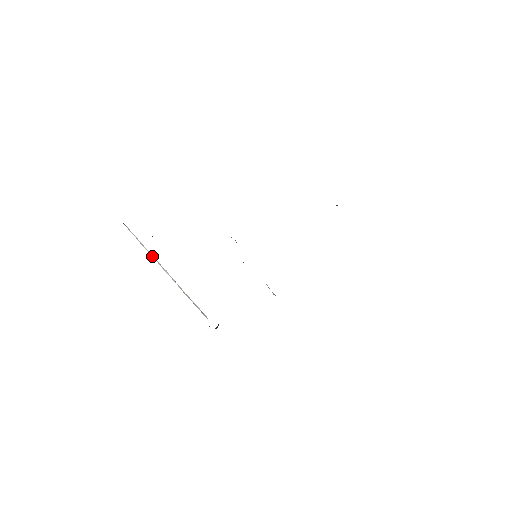
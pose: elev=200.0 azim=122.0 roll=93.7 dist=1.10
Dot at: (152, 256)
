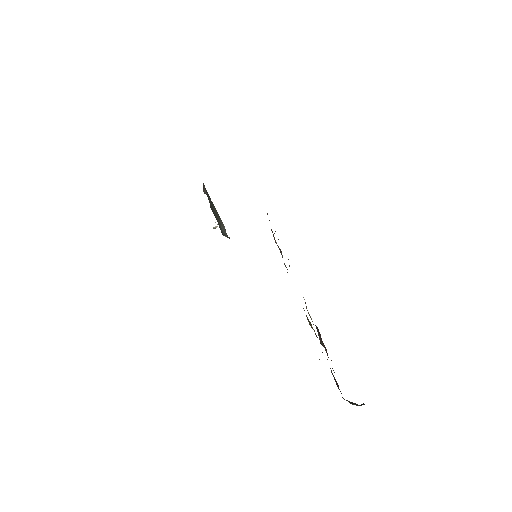
Dot at: occluded
